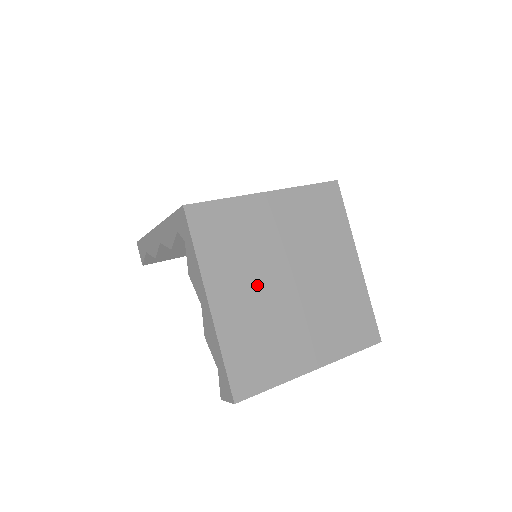
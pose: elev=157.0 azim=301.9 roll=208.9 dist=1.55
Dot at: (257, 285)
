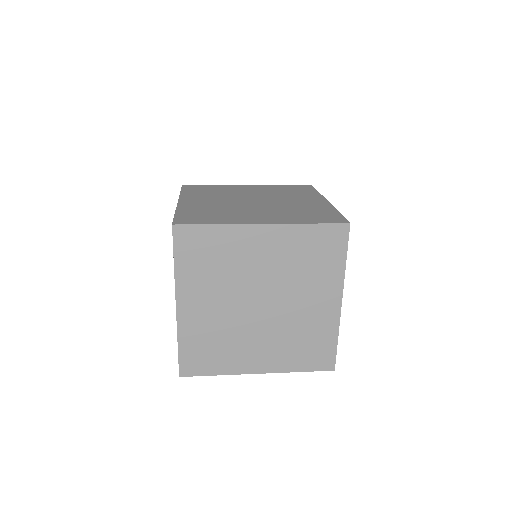
Dot at: (225, 301)
